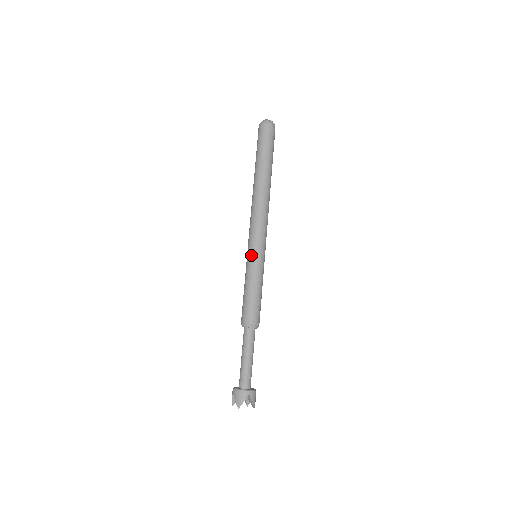
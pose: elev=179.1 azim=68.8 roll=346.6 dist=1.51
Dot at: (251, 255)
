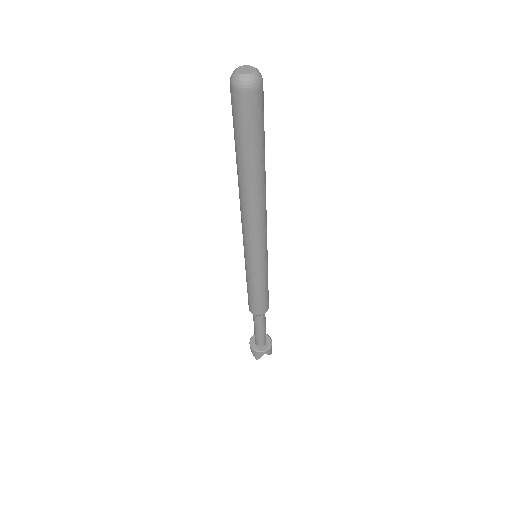
Dot at: (249, 264)
